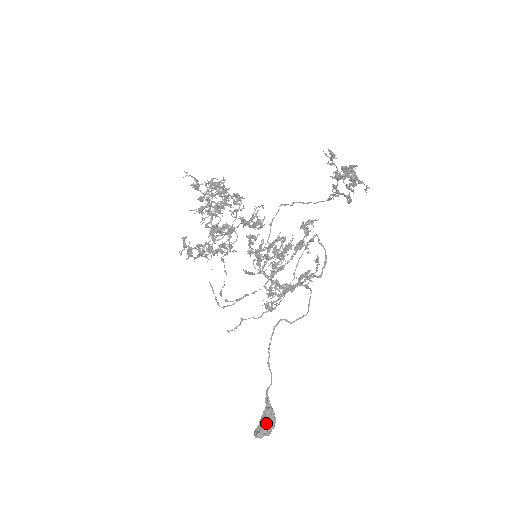
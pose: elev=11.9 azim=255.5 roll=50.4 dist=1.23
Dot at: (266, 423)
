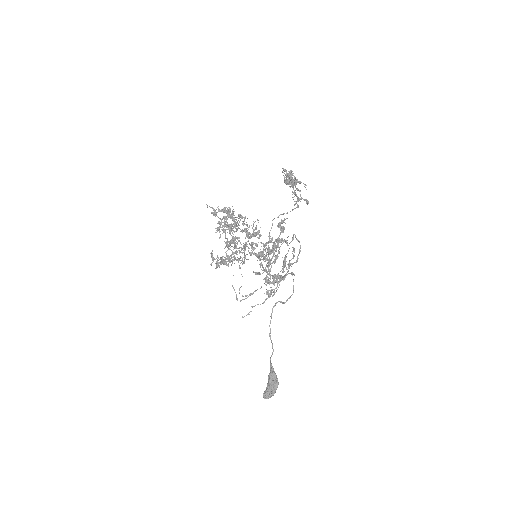
Dot at: (270, 384)
